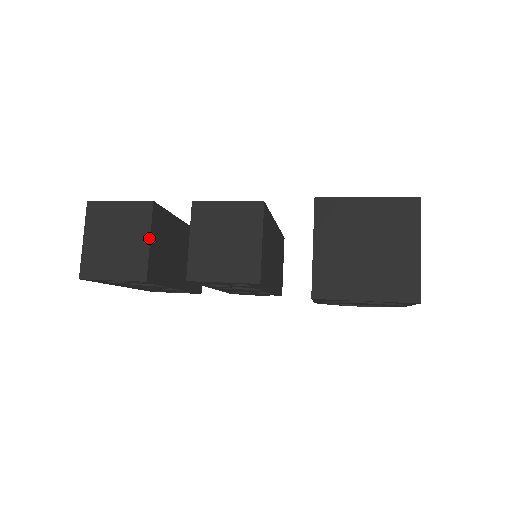
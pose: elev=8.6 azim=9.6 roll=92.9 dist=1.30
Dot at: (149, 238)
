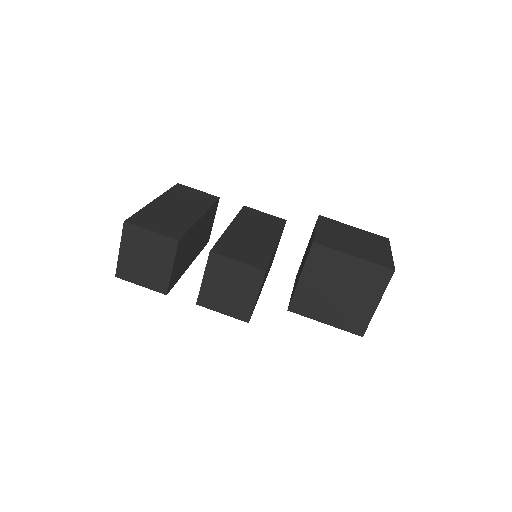
Dot at: (172, 267)
